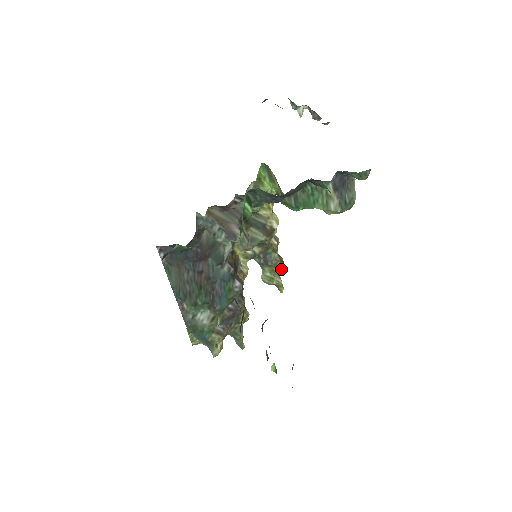
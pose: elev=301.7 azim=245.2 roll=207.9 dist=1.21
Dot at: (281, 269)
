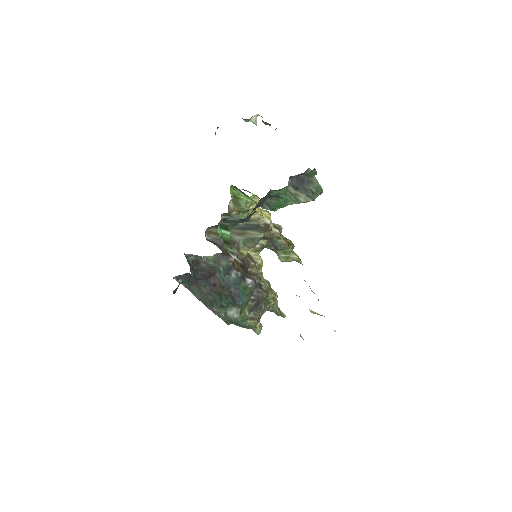
Dot at: (292, 248)
